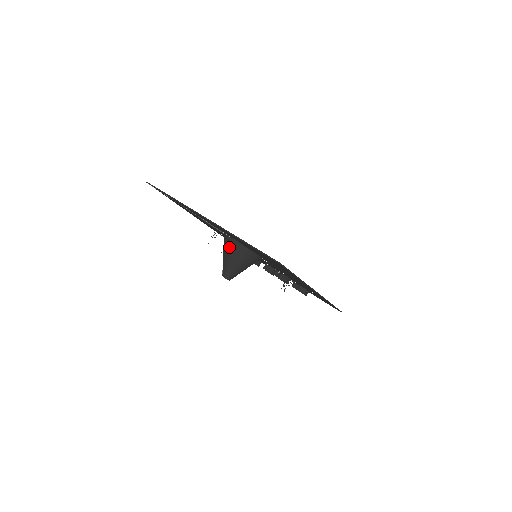
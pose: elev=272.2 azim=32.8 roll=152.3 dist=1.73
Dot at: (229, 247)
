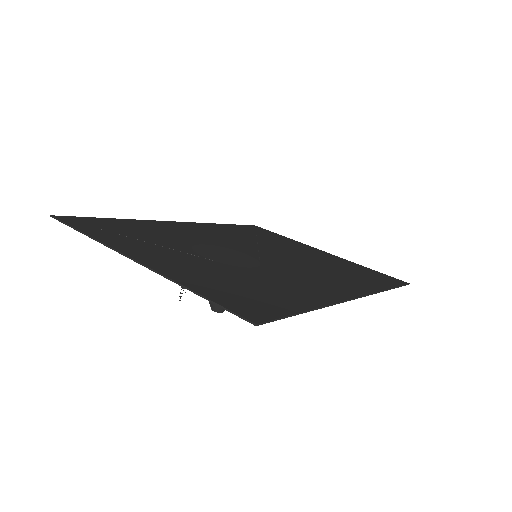
Dot at: occluded
